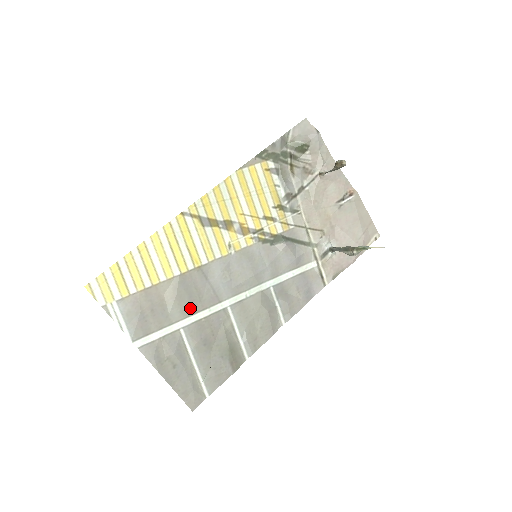
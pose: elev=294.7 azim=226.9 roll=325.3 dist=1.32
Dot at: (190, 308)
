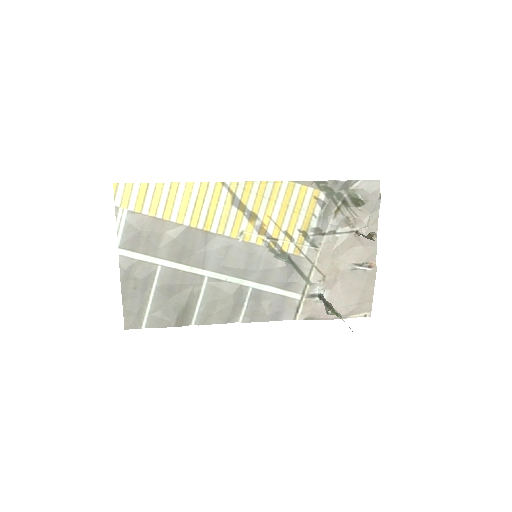
Dot at: (177, 256)
